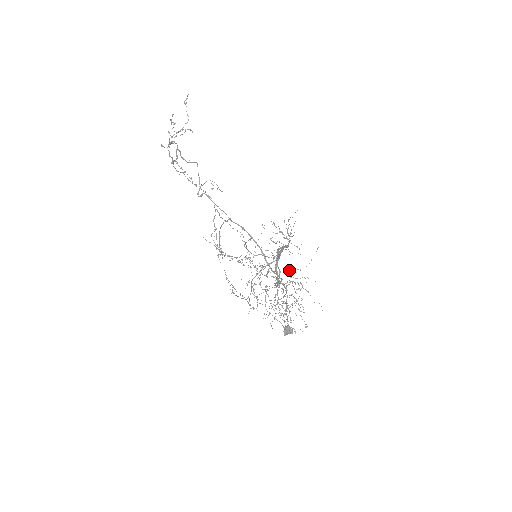
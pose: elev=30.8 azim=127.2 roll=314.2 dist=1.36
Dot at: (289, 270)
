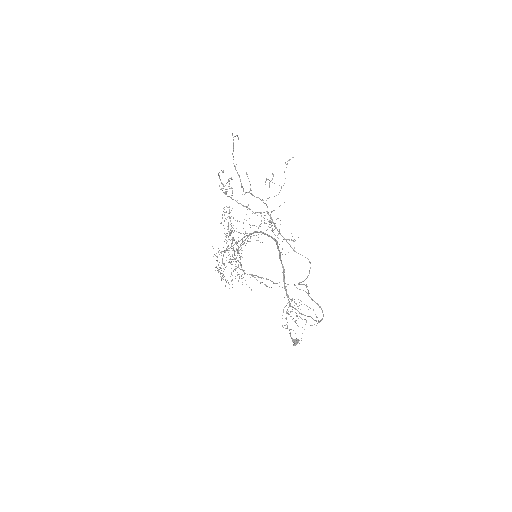
Dot at: (250, 238)
